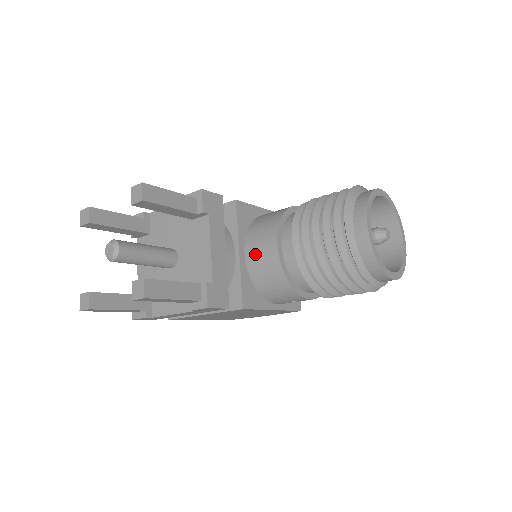
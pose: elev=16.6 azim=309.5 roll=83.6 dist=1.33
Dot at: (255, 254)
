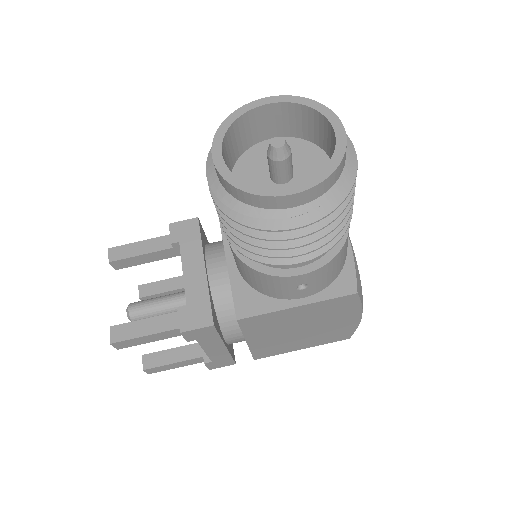
Dot at: occluded
